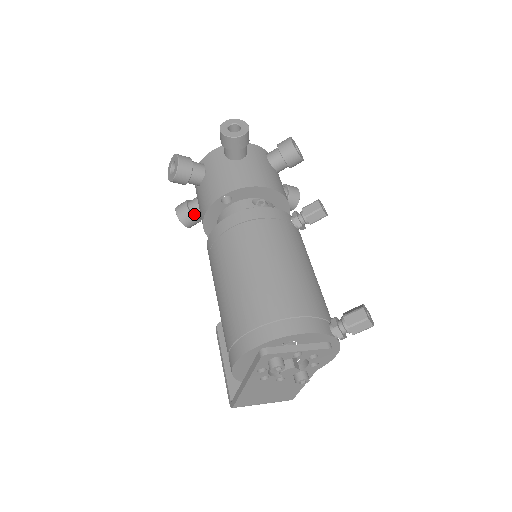
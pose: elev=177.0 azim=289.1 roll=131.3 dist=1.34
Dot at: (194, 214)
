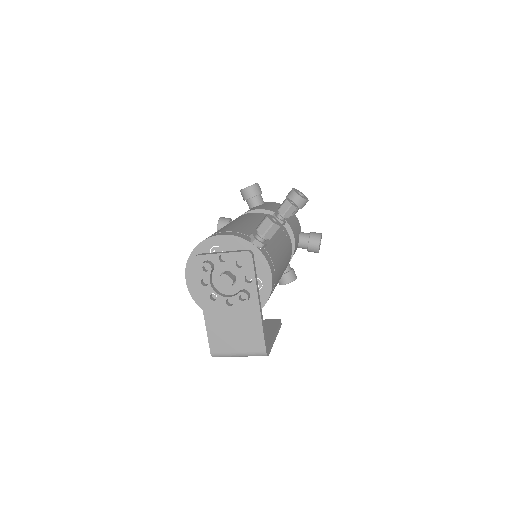
Dot at: occluded
